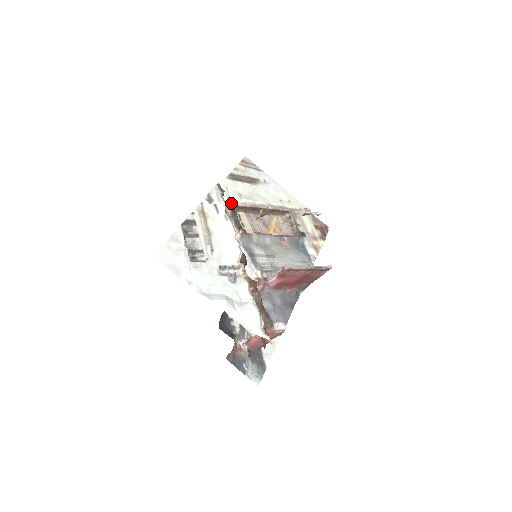
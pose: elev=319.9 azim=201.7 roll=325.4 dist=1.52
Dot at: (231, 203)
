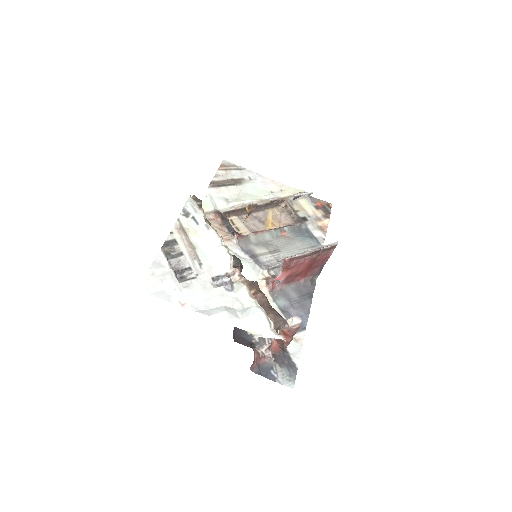
Dot at: (219, 211)
